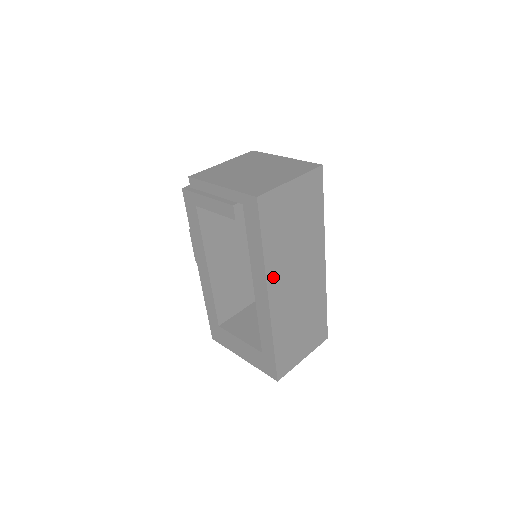
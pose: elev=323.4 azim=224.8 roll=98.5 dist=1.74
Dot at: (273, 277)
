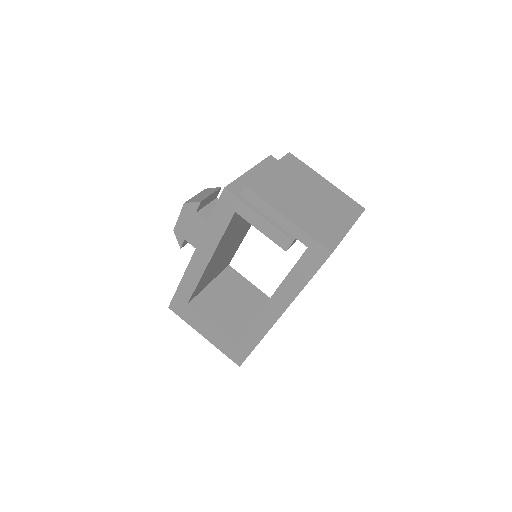
Dot at: occluded
